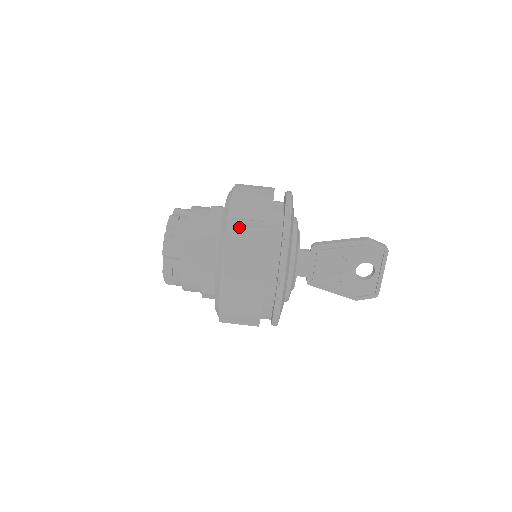
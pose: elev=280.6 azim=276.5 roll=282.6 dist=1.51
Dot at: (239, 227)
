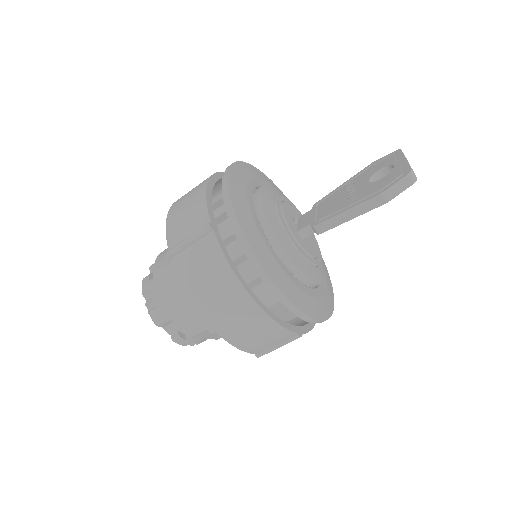
Dot at: occluded
